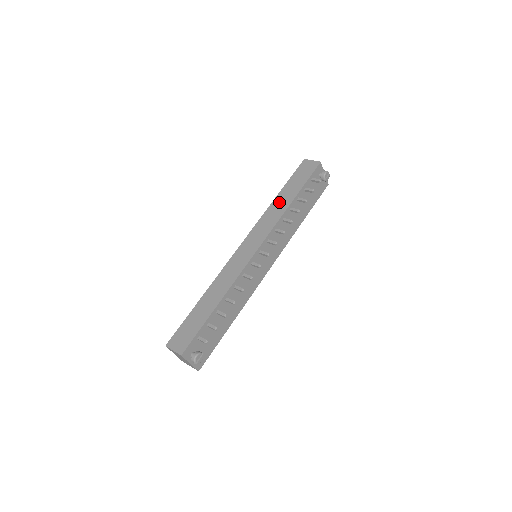
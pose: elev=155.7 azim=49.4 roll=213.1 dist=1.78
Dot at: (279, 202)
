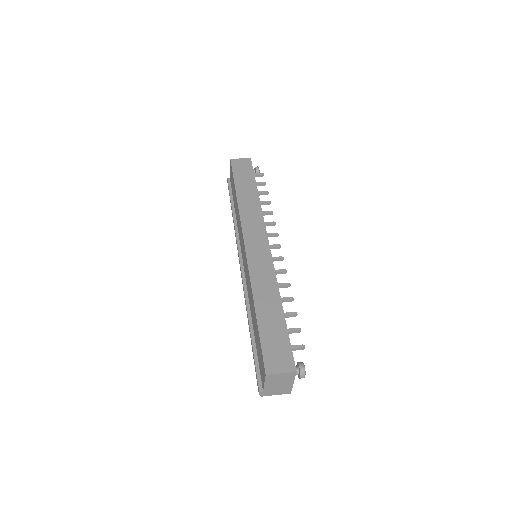
Dot at: (245, 198)
